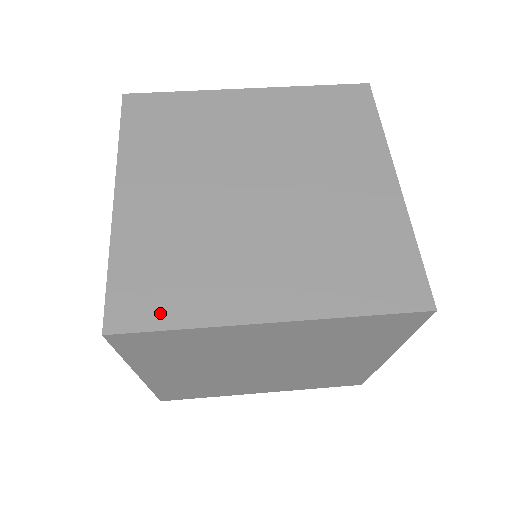
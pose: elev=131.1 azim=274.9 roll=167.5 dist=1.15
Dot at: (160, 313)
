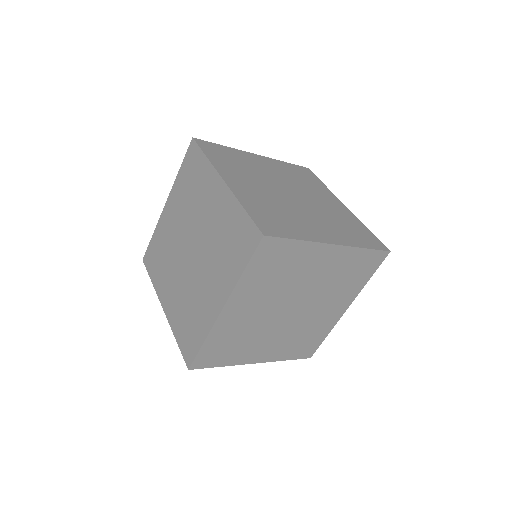
Dot at: occluded
